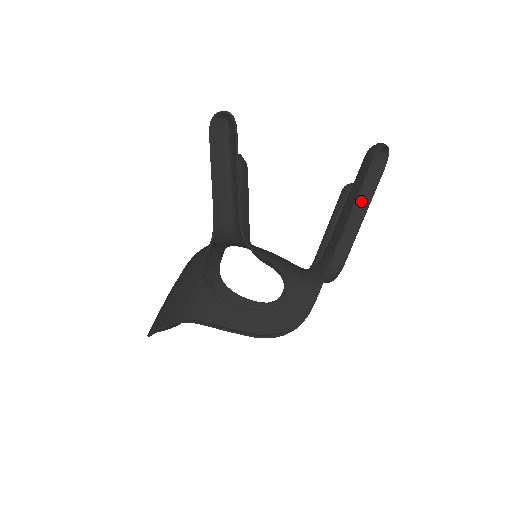
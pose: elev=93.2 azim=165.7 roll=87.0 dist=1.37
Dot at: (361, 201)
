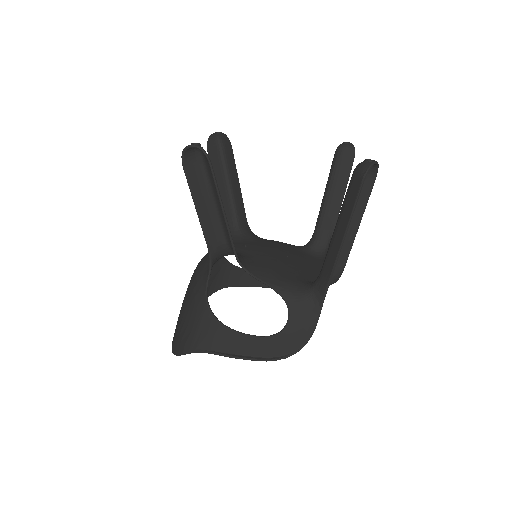
Dot at: (353, 216)
